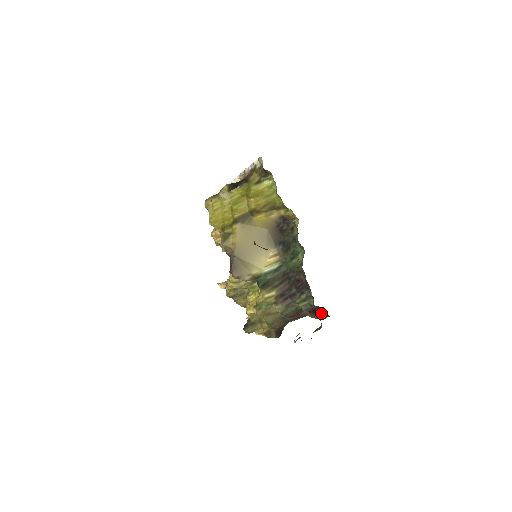
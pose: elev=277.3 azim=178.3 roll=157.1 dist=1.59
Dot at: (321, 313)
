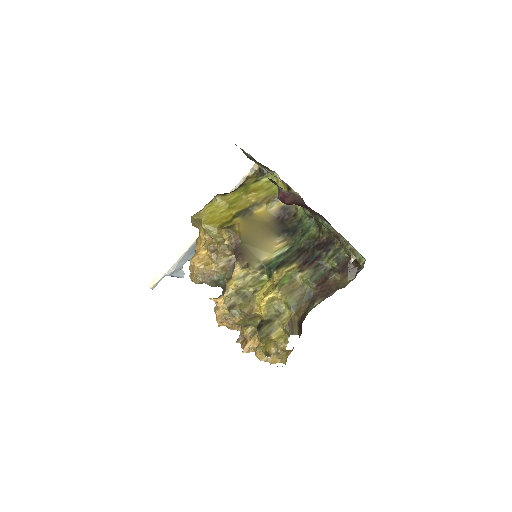
Dot at: (351, 270)
